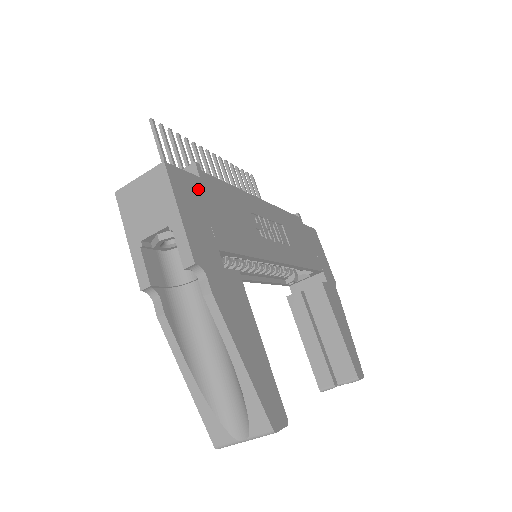
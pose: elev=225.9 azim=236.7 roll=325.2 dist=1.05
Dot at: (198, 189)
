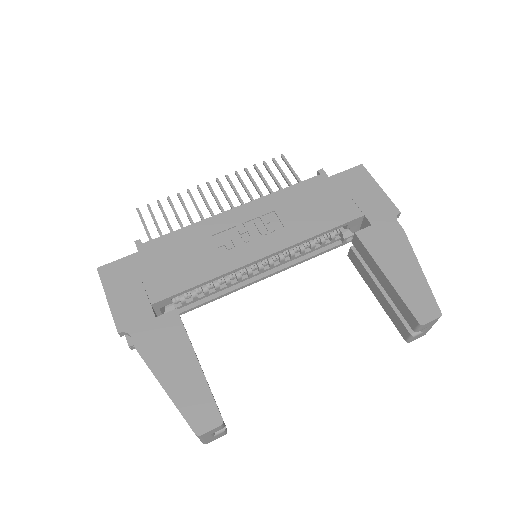
Dot at: (134, 265)
